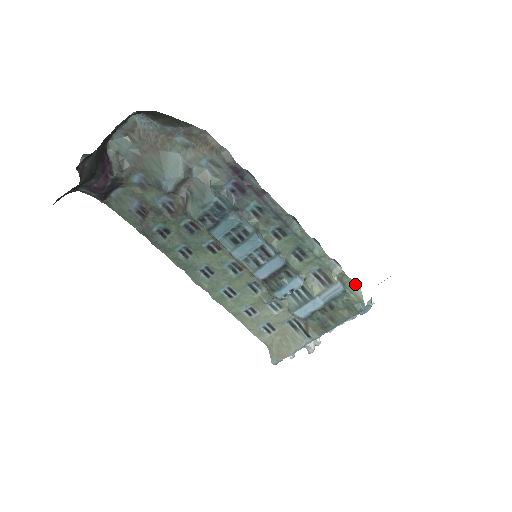
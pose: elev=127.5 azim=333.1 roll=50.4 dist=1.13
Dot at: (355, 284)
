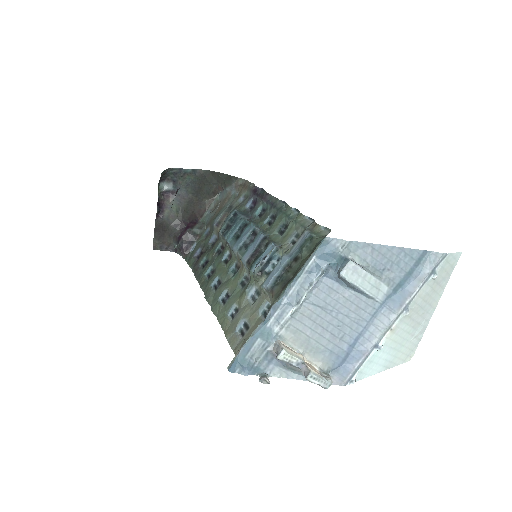
Dot at: (327, 232)
